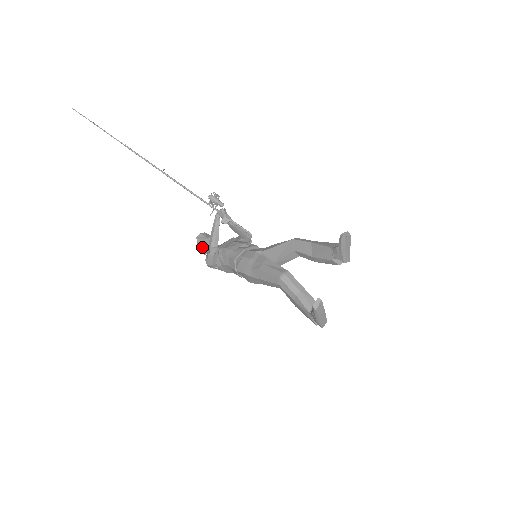
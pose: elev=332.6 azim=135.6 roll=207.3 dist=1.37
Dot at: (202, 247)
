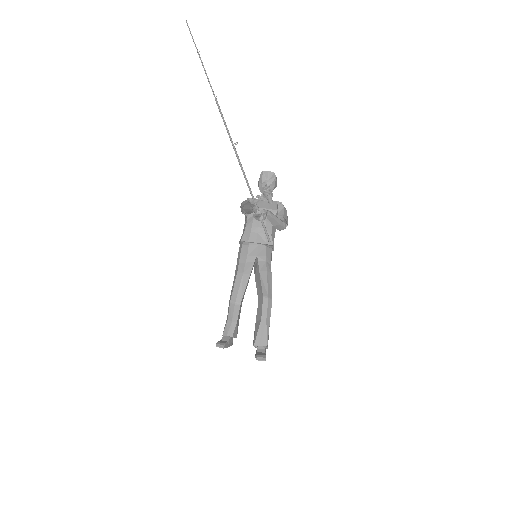
Dot at: (259, 183)
